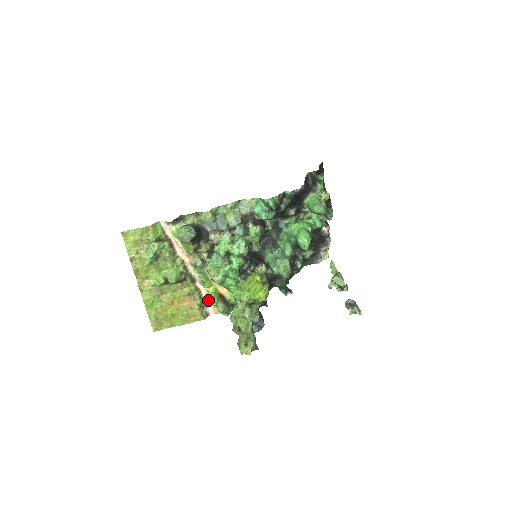
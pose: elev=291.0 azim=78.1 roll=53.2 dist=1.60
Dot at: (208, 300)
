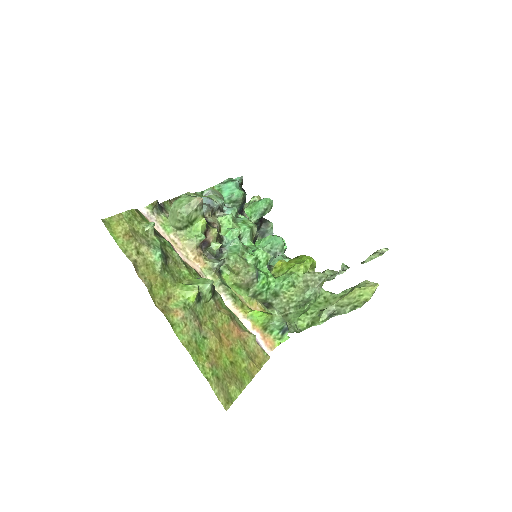
Dot at: (252, 328)
